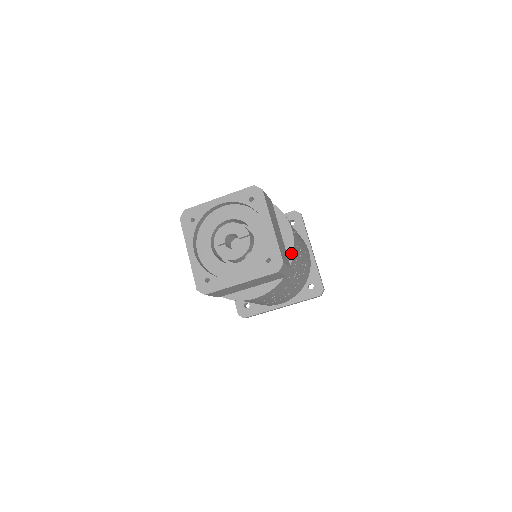
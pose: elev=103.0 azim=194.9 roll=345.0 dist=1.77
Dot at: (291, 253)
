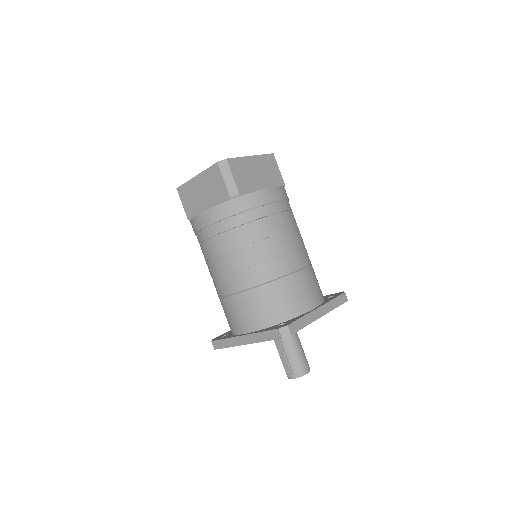
Dot at: (253, 192)
